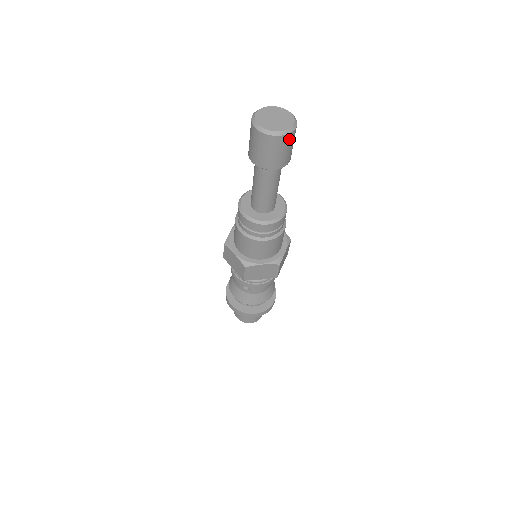
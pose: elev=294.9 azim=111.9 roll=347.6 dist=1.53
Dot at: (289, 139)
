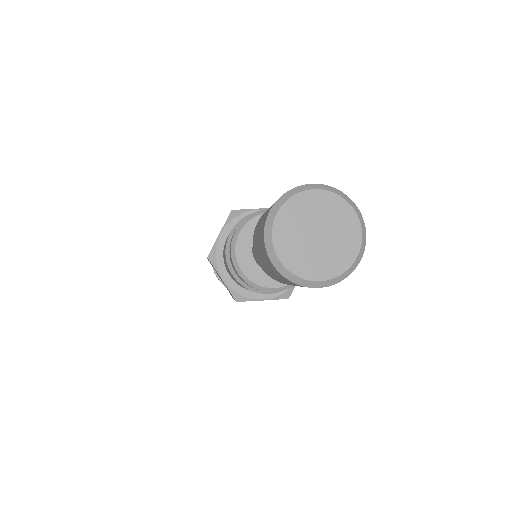
Dot at: occluded
